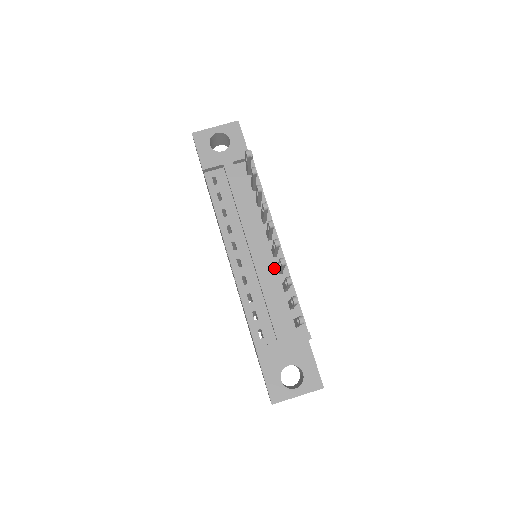
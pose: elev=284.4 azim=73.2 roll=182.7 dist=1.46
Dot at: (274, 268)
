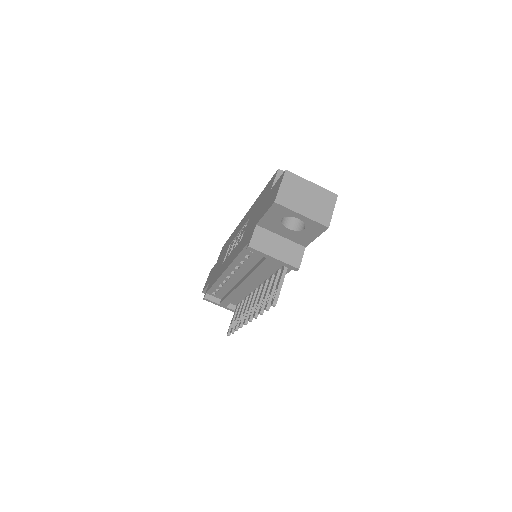
Dot at: (249, 291)
